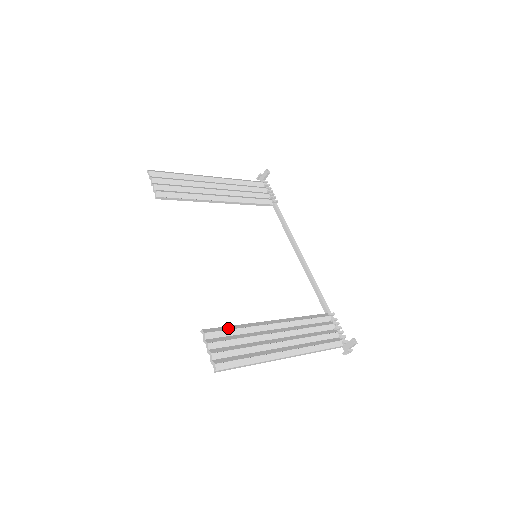
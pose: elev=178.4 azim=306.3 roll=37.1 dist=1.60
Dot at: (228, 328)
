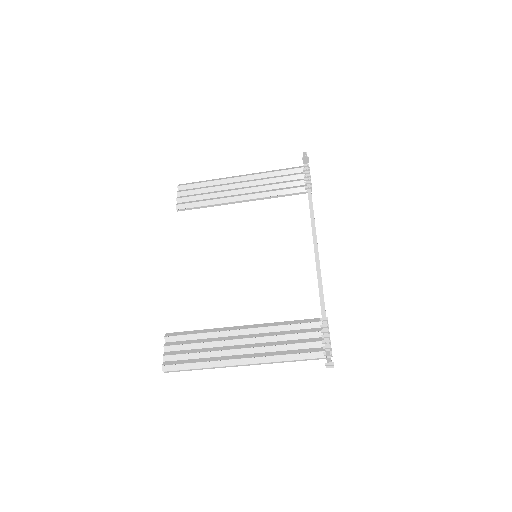
Dot at: (189, 333)
